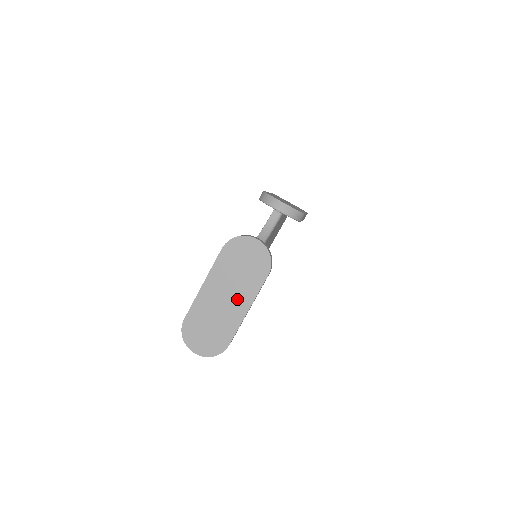
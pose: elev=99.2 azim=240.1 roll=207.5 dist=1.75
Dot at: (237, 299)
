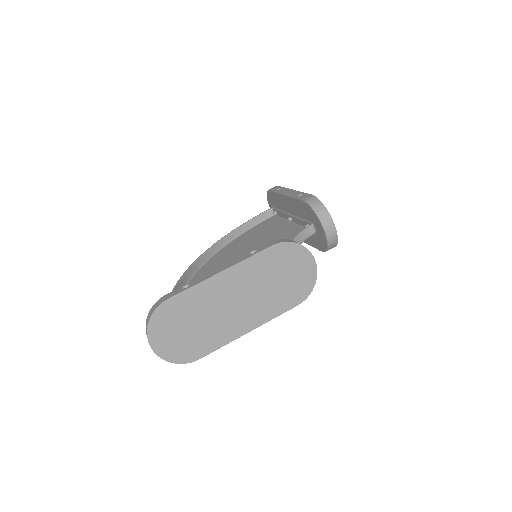
Dot at: (248, 312)
